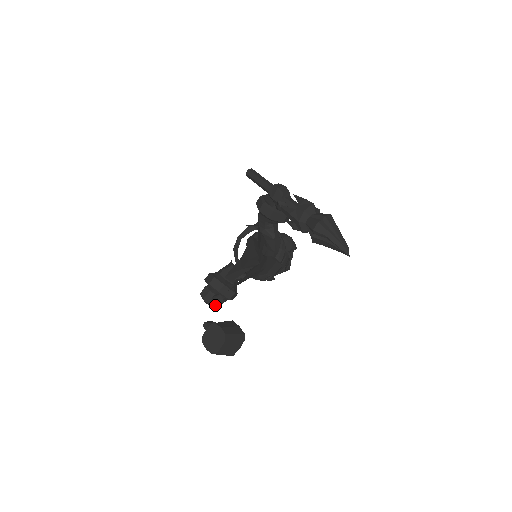
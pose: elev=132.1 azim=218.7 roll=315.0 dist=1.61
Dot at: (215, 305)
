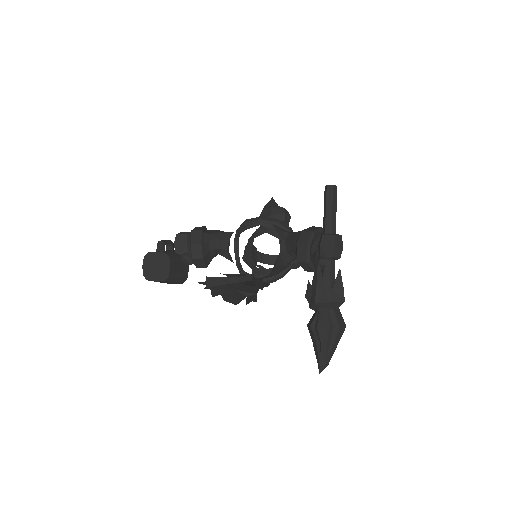
Dot at: occluded
